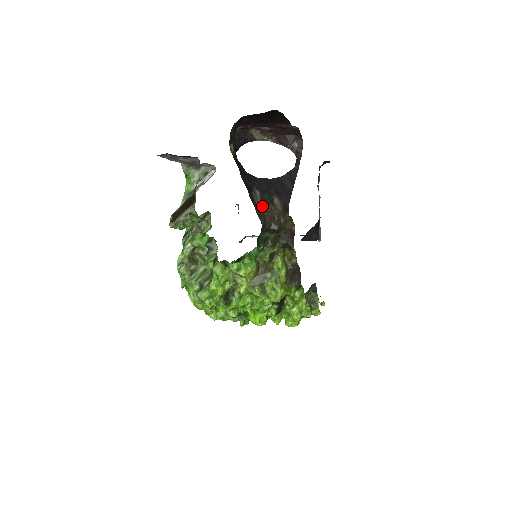
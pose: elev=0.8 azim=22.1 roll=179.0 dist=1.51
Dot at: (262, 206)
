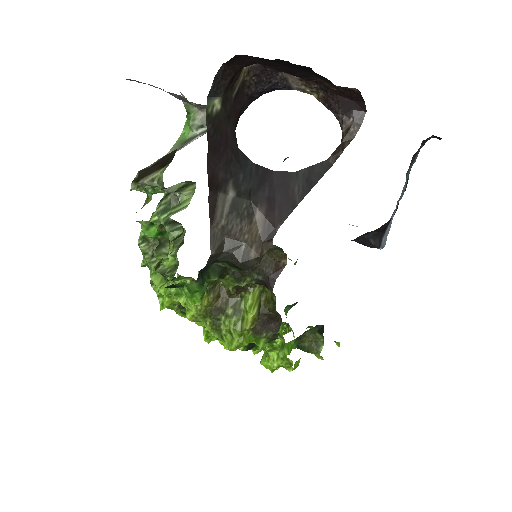
Dot at: (226, 221)
